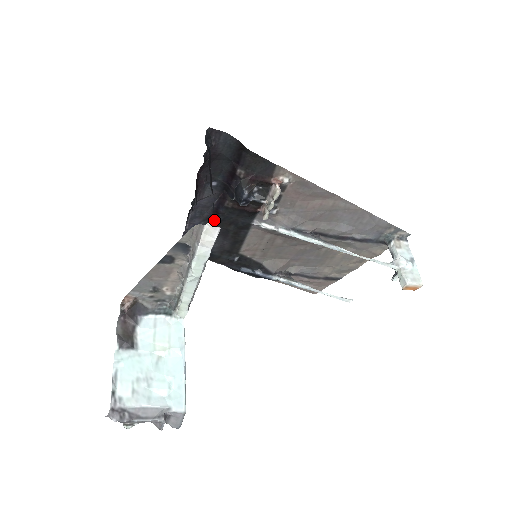
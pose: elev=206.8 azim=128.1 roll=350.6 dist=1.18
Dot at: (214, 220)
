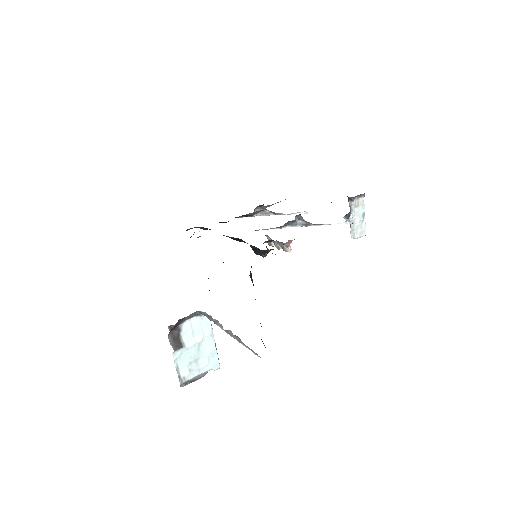
Dot at: occluded
